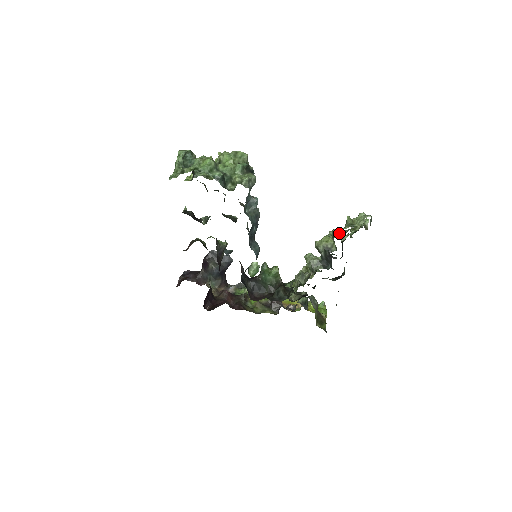
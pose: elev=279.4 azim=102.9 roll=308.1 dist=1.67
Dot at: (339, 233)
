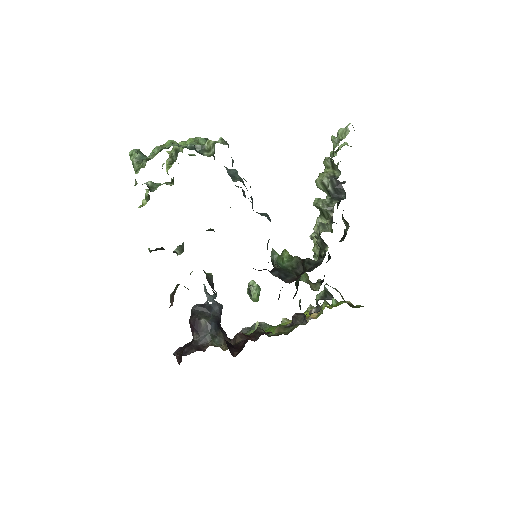
Dot at: occluded
